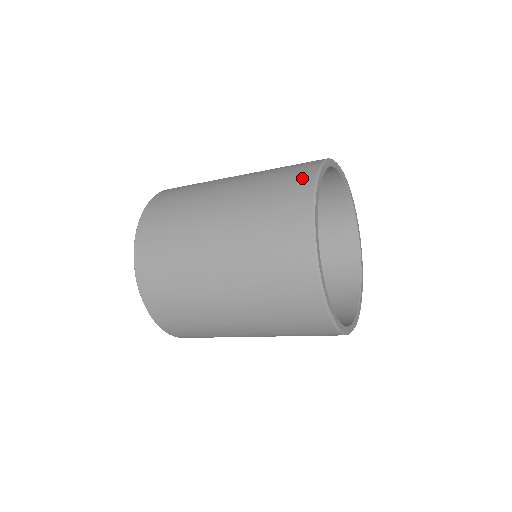
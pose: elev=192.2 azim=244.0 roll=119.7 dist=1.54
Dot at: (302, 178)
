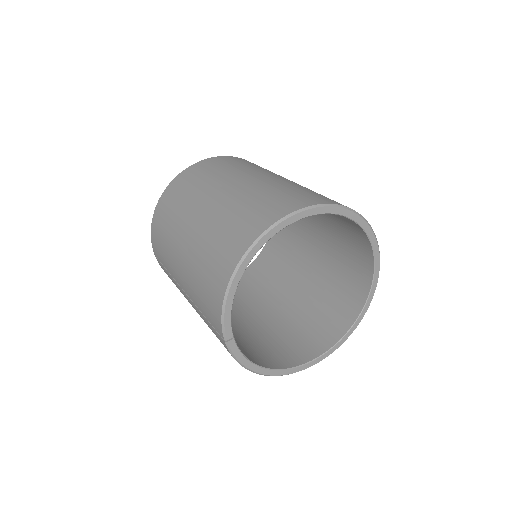
Dot at: (289, 205)
